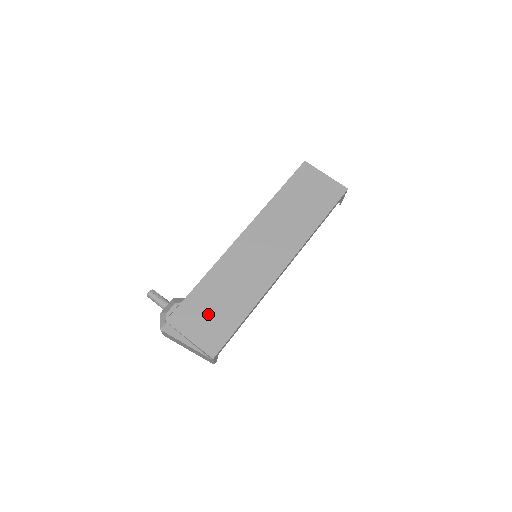
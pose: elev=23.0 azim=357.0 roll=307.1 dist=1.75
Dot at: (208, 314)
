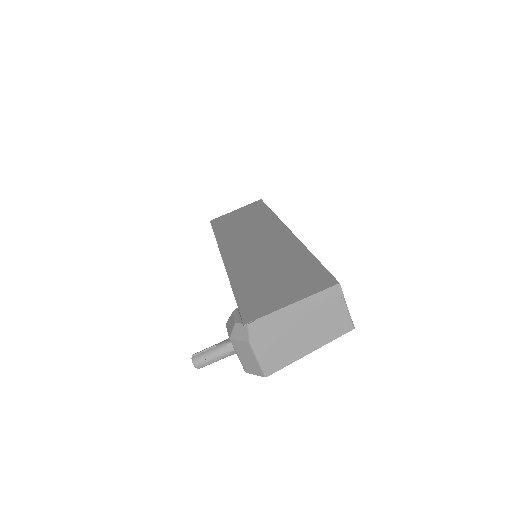
Dot at: (277, 284)
